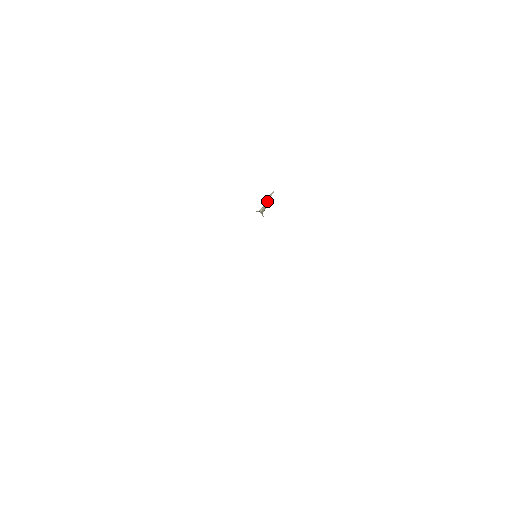
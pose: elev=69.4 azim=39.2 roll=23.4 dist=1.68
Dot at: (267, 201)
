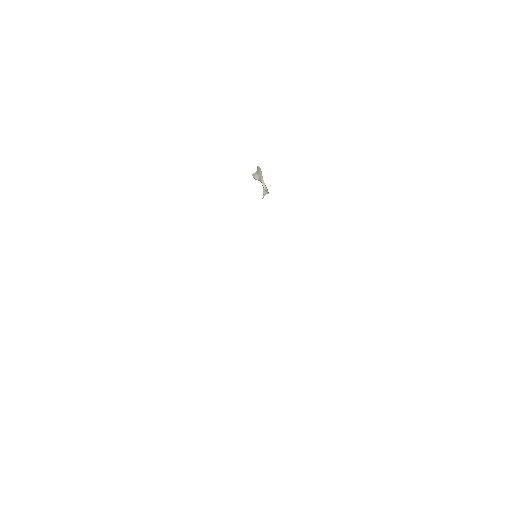
Dot at: (262, 179)
